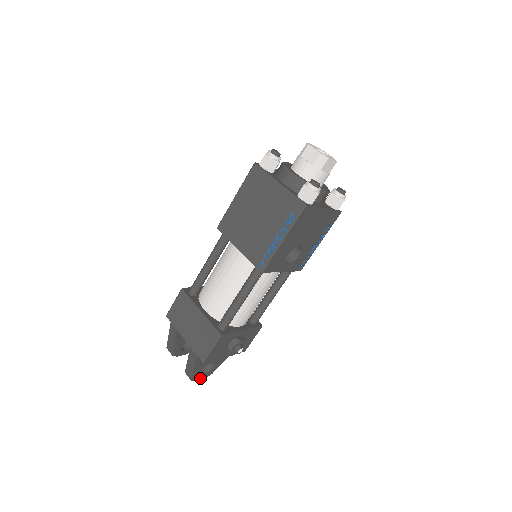
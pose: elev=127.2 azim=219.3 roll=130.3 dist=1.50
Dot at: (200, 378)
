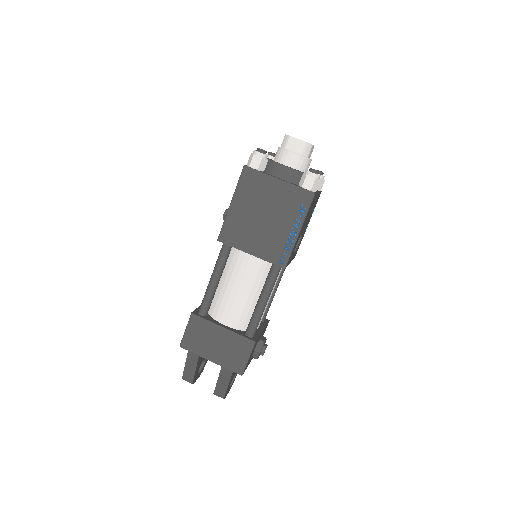
Dot at: (227, 393)
